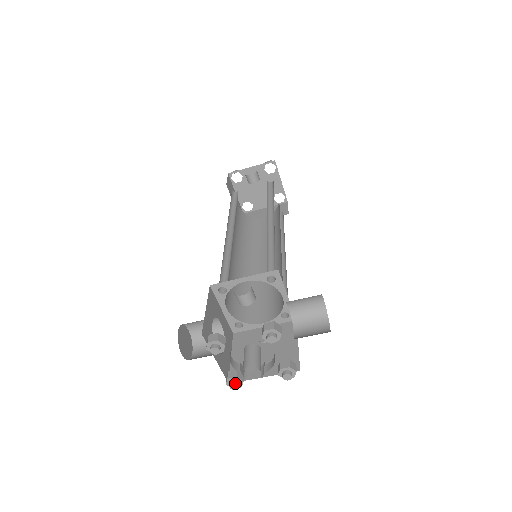
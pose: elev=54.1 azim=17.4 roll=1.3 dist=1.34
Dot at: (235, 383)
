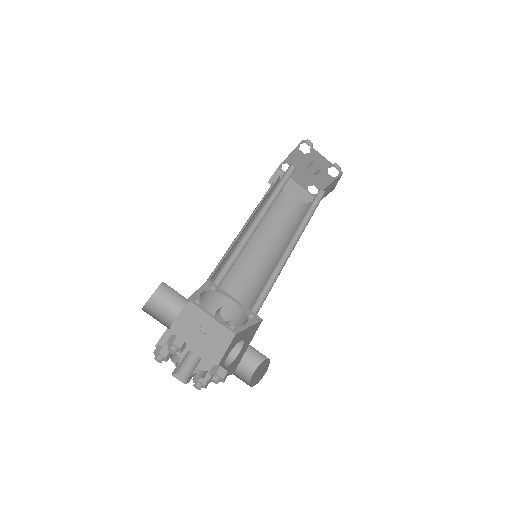
Dot at: (161, 360)
